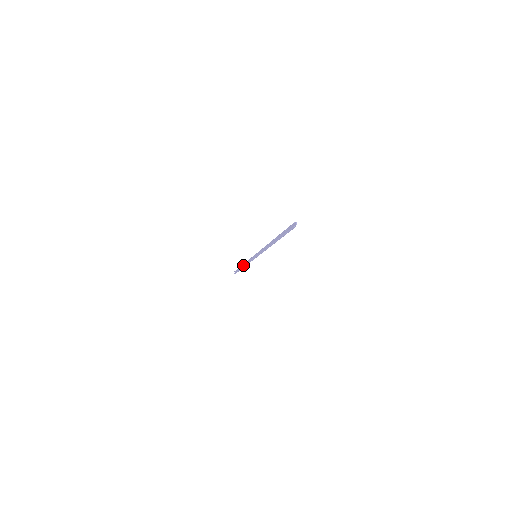
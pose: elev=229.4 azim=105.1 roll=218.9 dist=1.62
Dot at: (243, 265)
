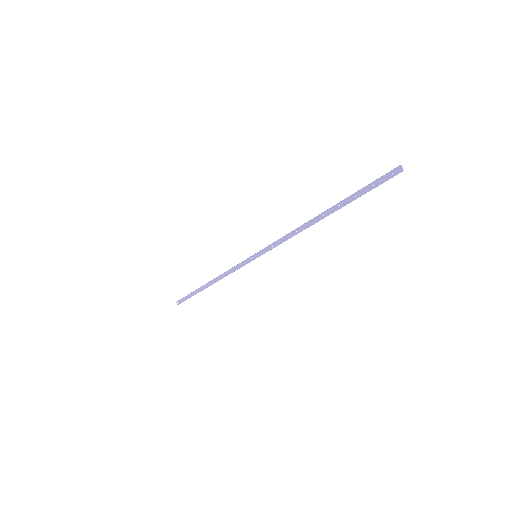
Dot at: (207, 283)
